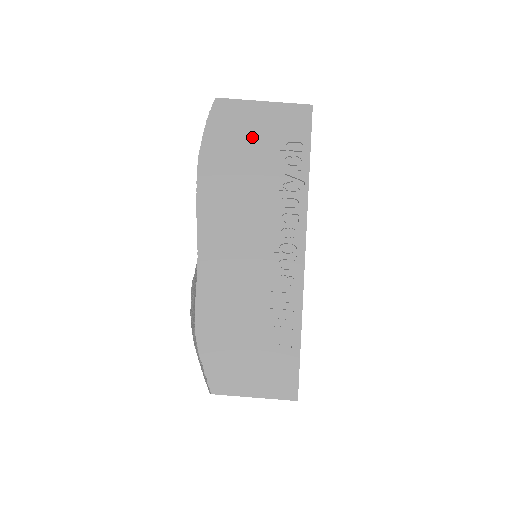
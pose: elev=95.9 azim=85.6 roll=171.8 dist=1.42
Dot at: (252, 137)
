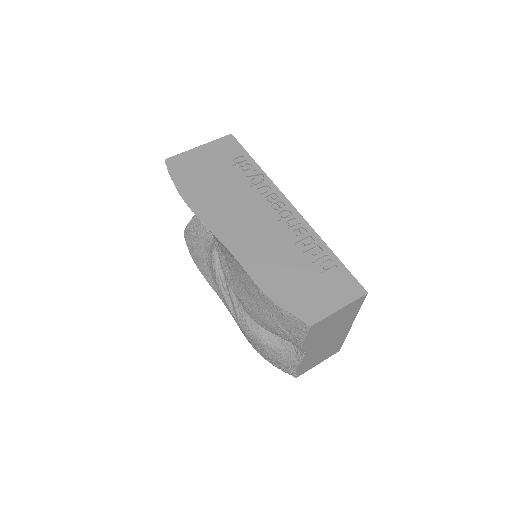
Dot at: (208, 168)
